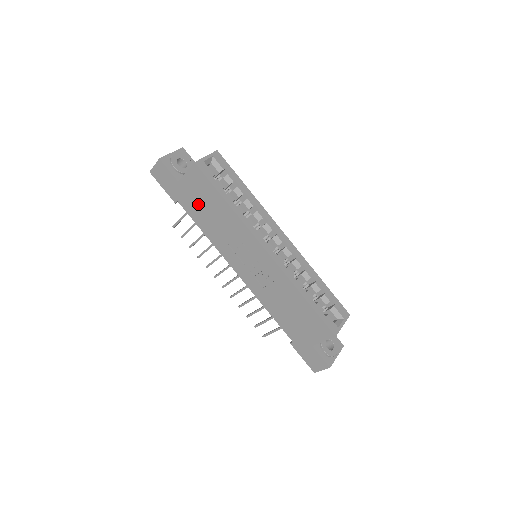
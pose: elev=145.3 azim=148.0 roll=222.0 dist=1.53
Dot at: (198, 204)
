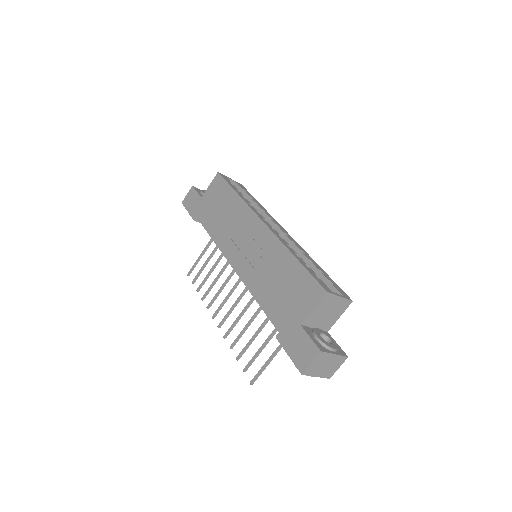
Dot at: (212, 209)
